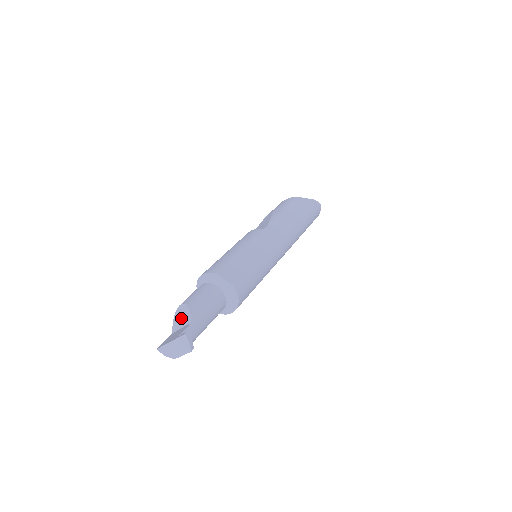
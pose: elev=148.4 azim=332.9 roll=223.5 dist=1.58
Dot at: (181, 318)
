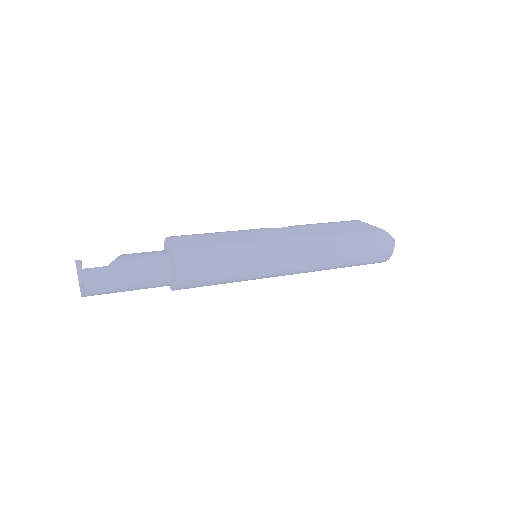
Dot at: occluded
